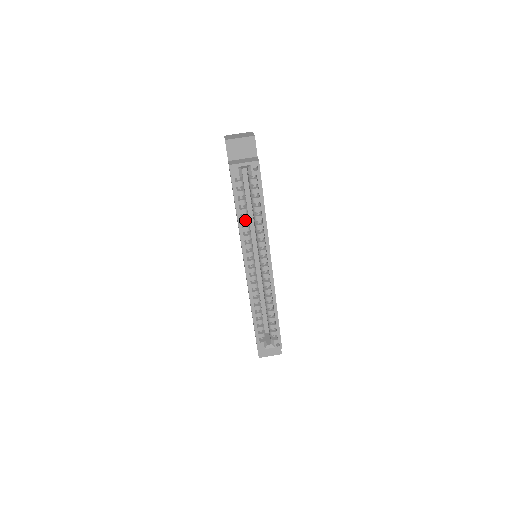
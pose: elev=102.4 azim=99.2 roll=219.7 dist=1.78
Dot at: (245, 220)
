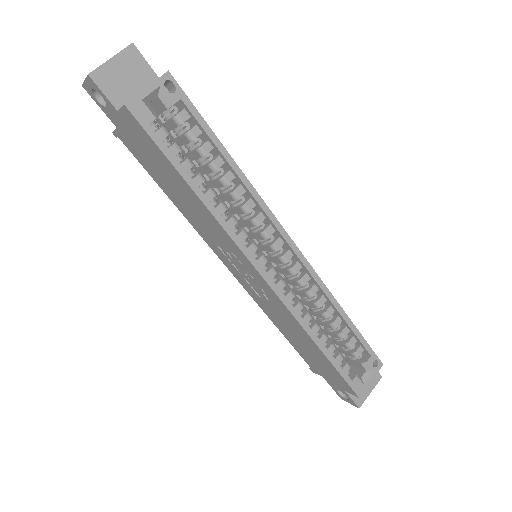
Dot at: (210, 194)
